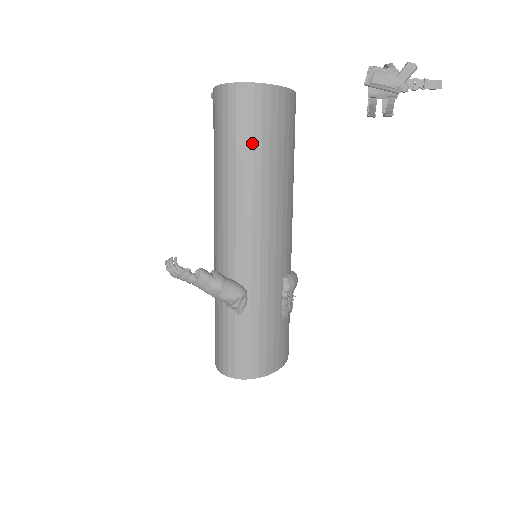
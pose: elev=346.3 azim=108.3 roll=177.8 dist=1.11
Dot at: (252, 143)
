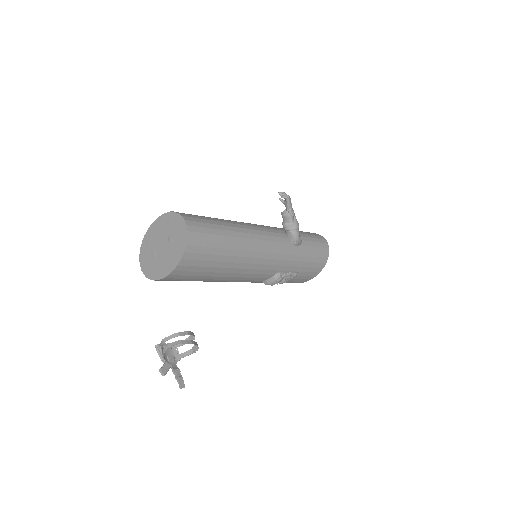
Dot at: occluded
